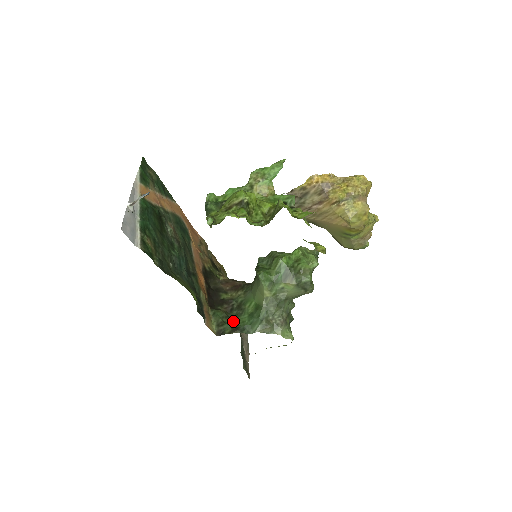
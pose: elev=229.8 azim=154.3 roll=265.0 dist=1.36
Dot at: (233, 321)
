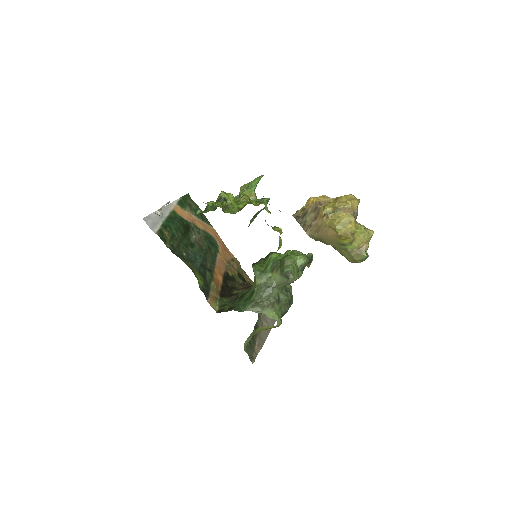
Dot at: (233, 305)
